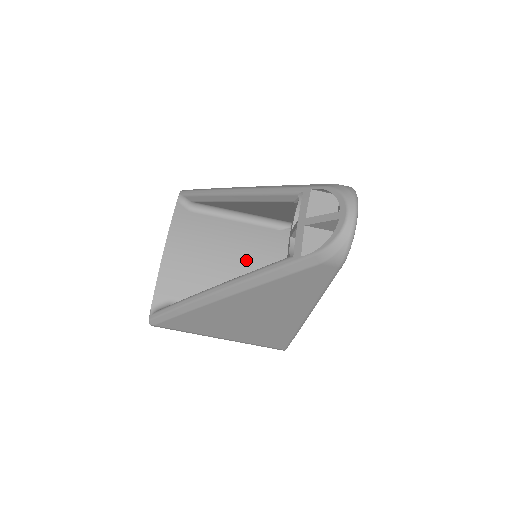
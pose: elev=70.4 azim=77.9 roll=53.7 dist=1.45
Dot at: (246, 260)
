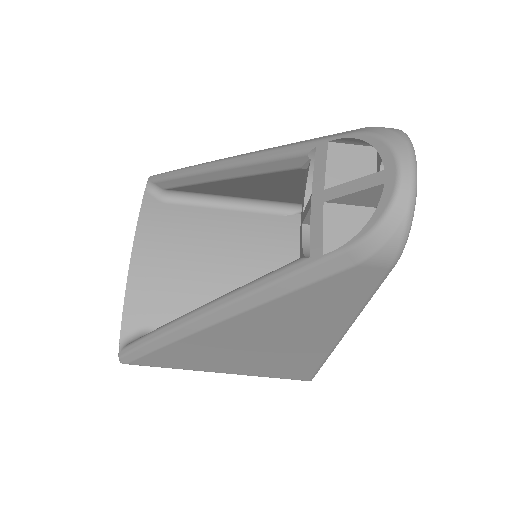
Dot at: (245, 262)
